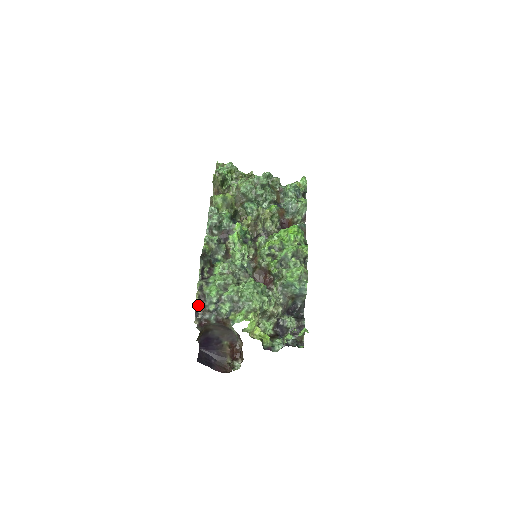
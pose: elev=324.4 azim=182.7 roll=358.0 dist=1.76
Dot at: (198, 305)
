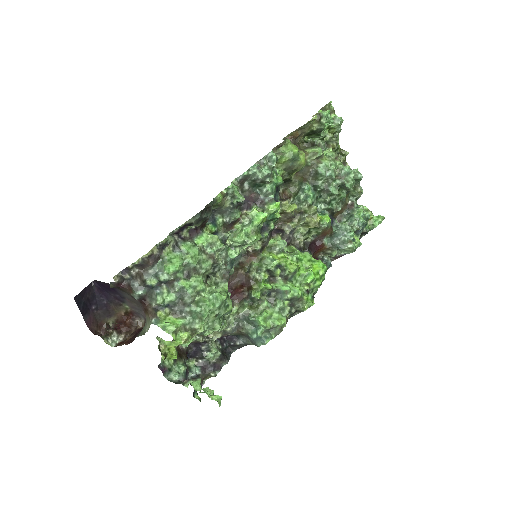
Dot at: (139, 264)
